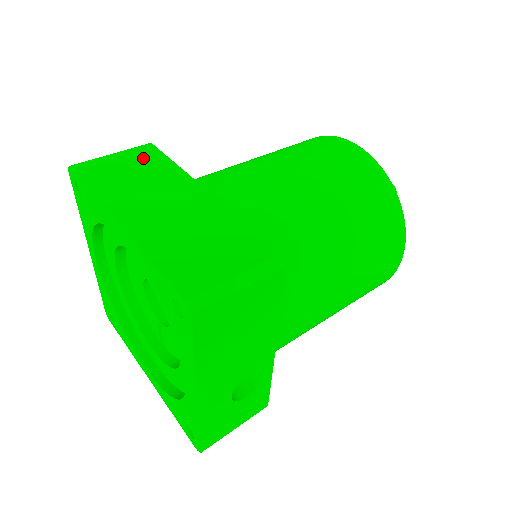
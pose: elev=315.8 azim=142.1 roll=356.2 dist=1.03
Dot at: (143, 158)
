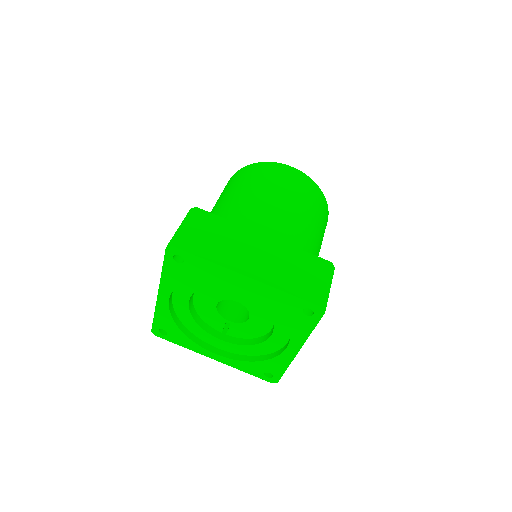
Dot at: (207, 222)
